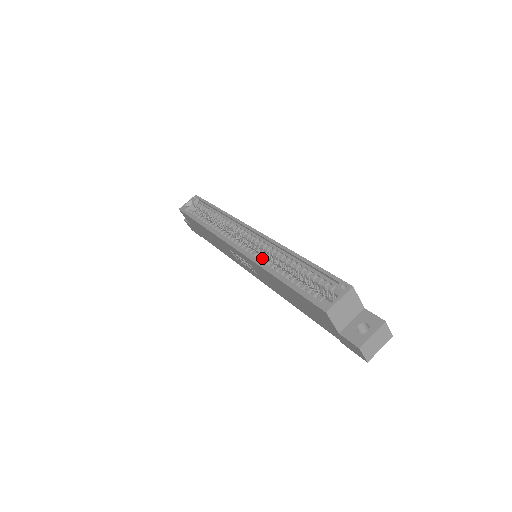
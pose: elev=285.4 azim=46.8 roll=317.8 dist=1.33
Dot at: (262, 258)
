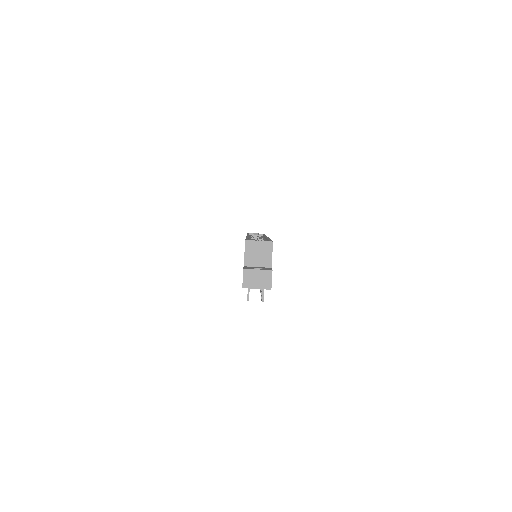
Dot at: (253, 239)
